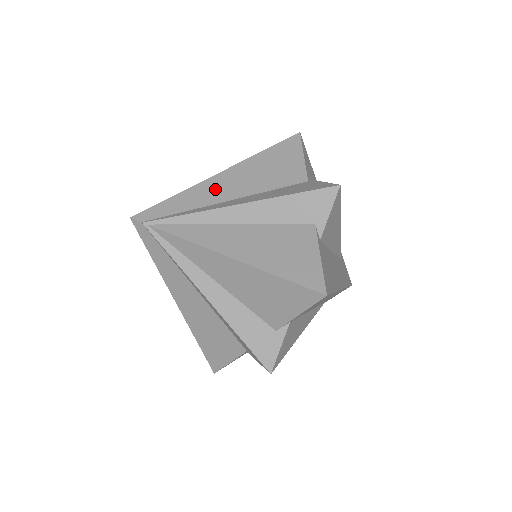
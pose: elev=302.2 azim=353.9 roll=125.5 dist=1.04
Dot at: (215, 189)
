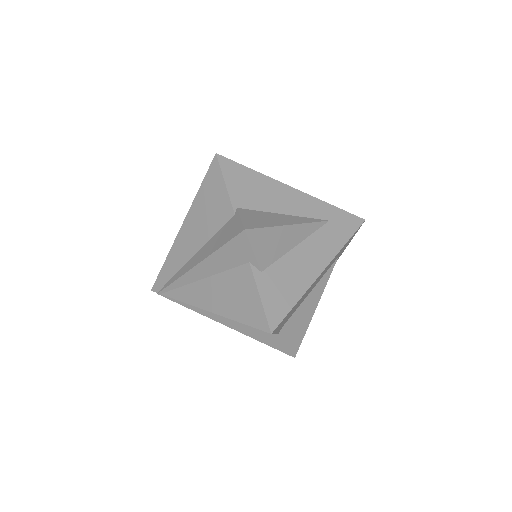
Dot at: (183, 247)
